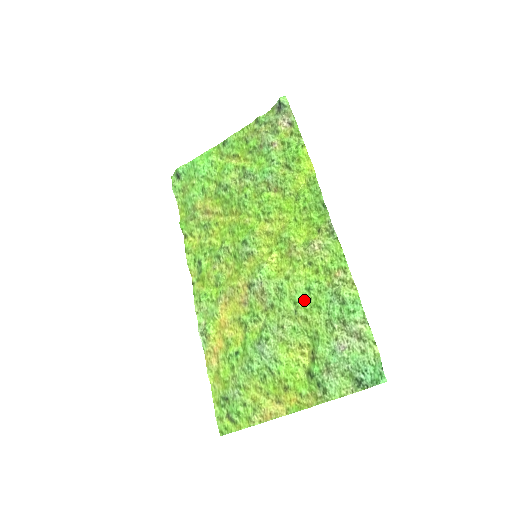
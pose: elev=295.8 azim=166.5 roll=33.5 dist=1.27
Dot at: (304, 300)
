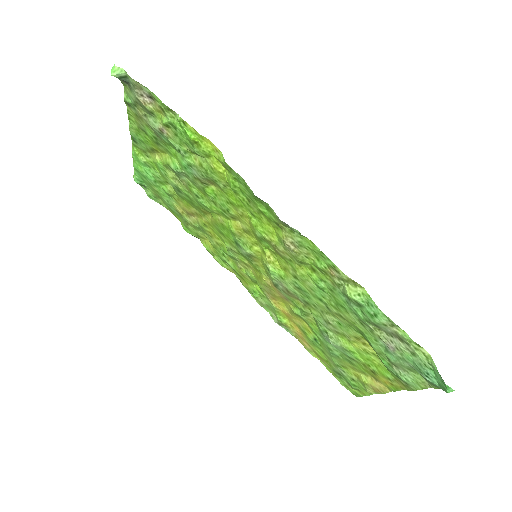
Dot at: (326, 298)
